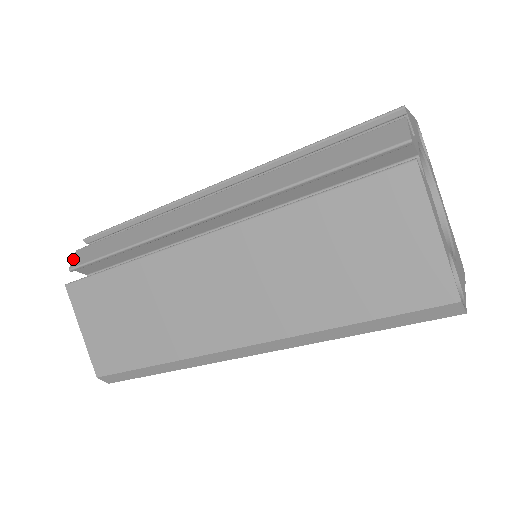
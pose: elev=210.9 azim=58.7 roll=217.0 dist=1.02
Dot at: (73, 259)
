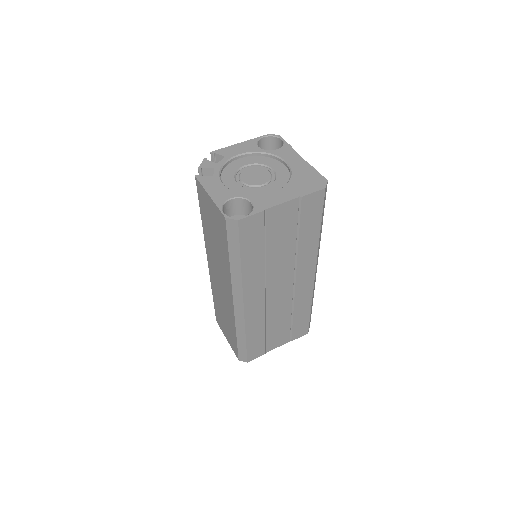
Dot at: occluded
